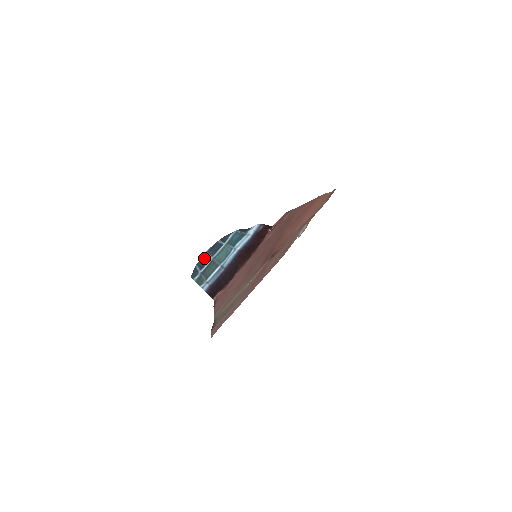
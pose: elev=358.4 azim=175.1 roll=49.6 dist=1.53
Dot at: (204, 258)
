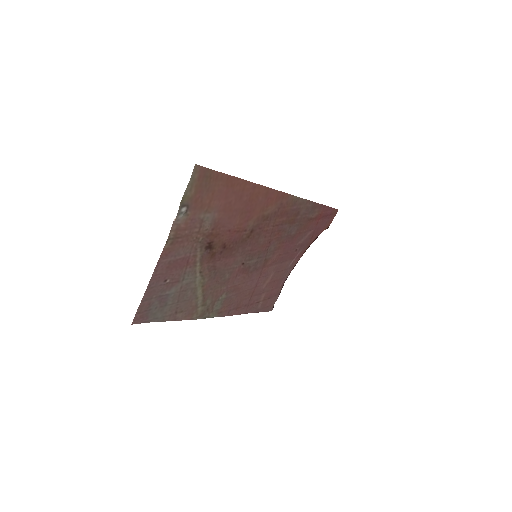
Dot at: occluded
